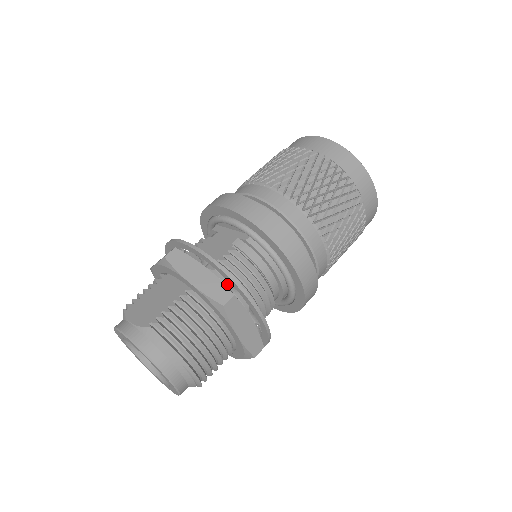
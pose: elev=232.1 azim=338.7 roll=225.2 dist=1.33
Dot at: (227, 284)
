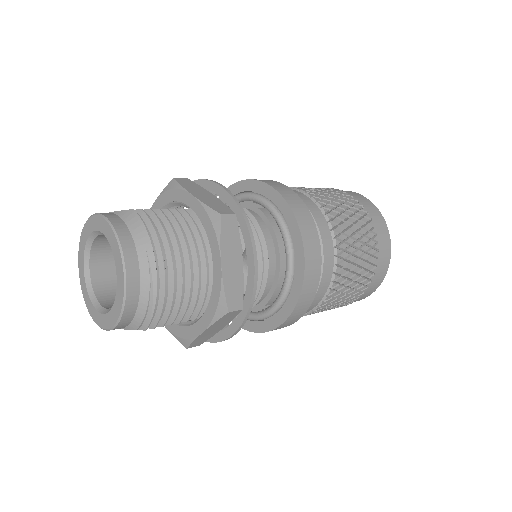
Dot at: occluded
